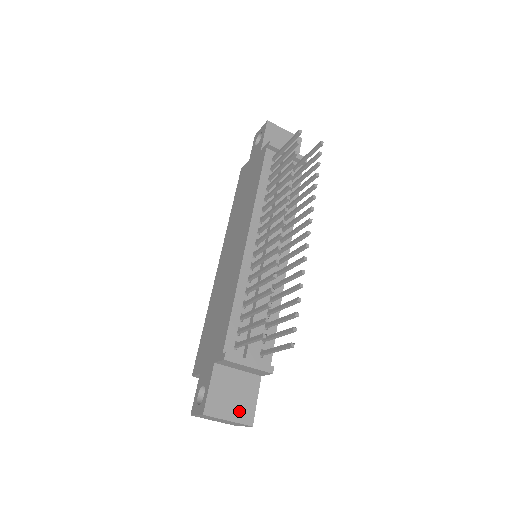
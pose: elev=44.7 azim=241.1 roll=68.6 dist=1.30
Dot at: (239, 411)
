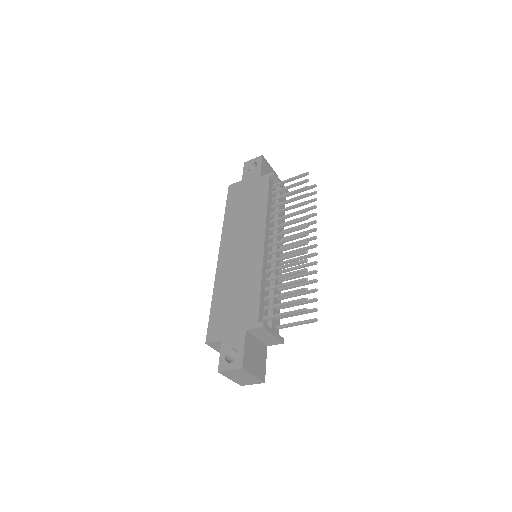
Dot at: (258, 370)
